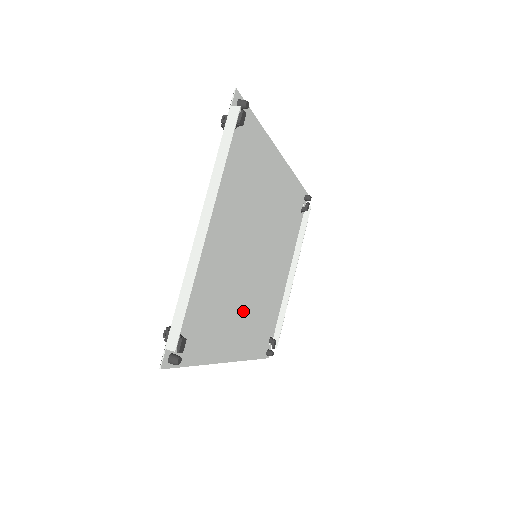
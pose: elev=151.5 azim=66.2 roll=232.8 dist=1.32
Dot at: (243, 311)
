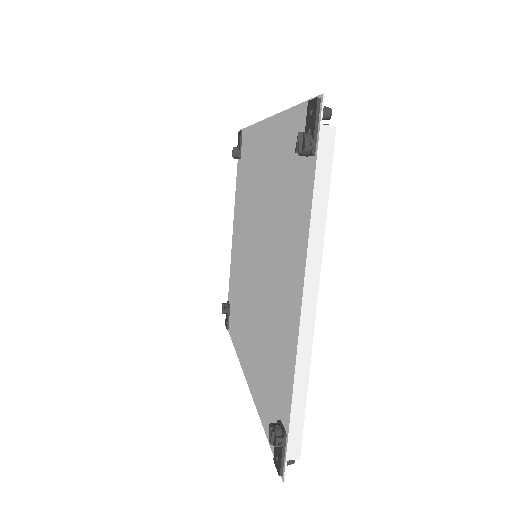
Dot at: (250, 320)
